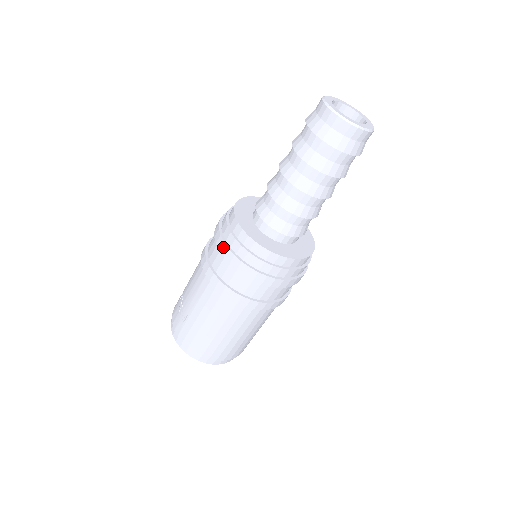
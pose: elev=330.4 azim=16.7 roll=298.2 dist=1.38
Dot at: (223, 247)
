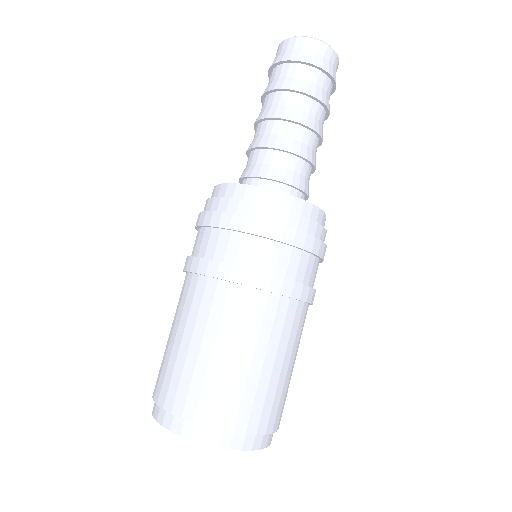
Dot at: occluded
